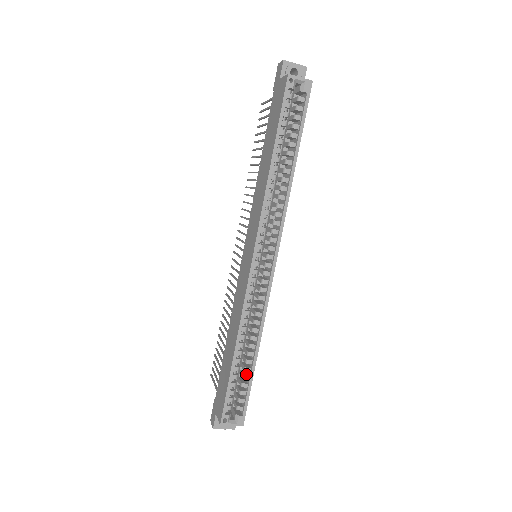
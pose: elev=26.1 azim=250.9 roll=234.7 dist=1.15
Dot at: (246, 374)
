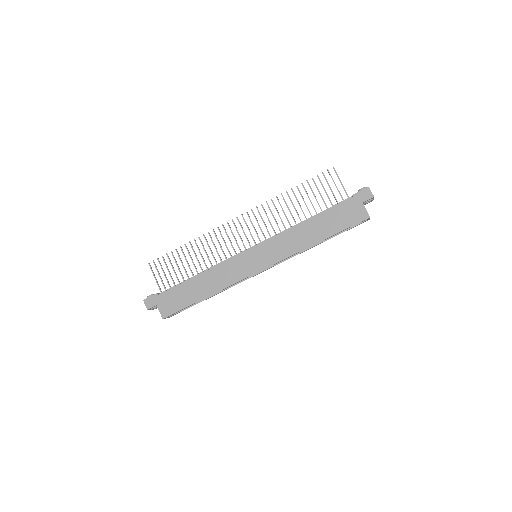
Dot at: occluded
